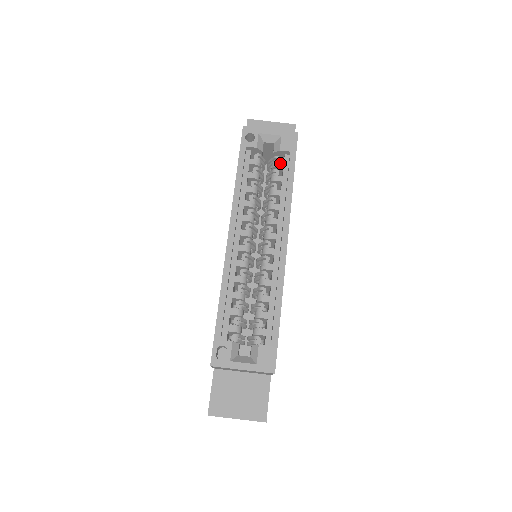
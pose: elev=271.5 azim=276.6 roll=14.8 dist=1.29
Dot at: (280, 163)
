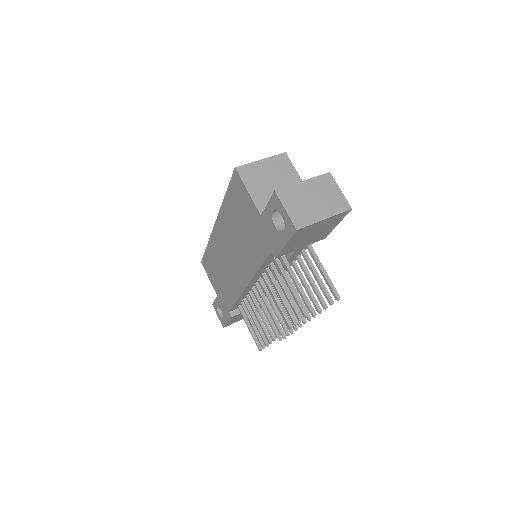
Dot at: occluded
